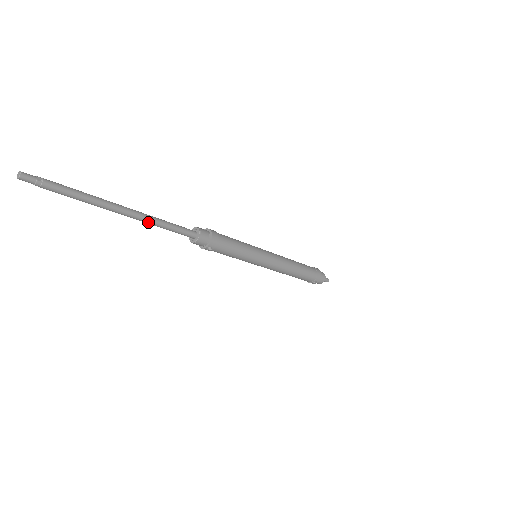
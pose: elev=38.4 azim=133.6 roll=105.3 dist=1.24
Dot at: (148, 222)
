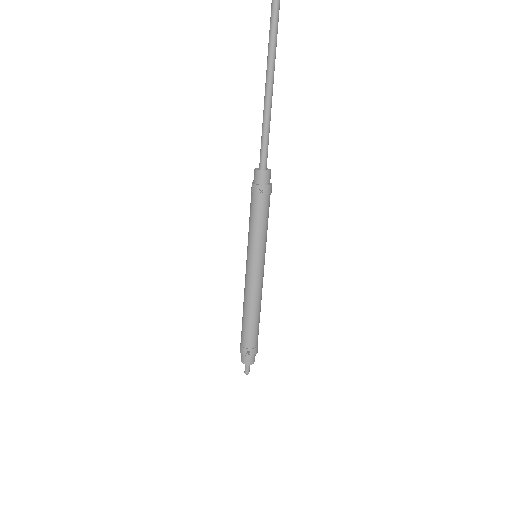
Dot at: (267, 111)
